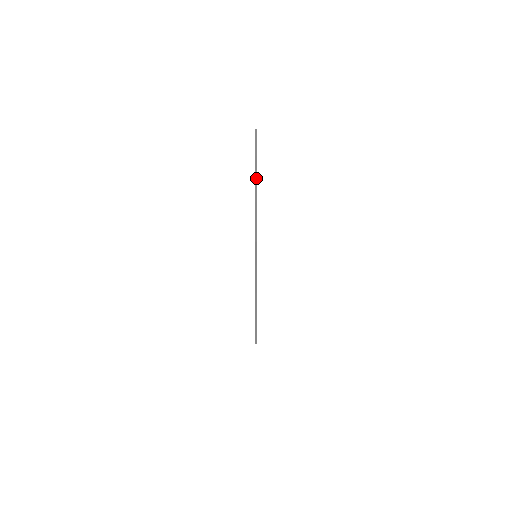
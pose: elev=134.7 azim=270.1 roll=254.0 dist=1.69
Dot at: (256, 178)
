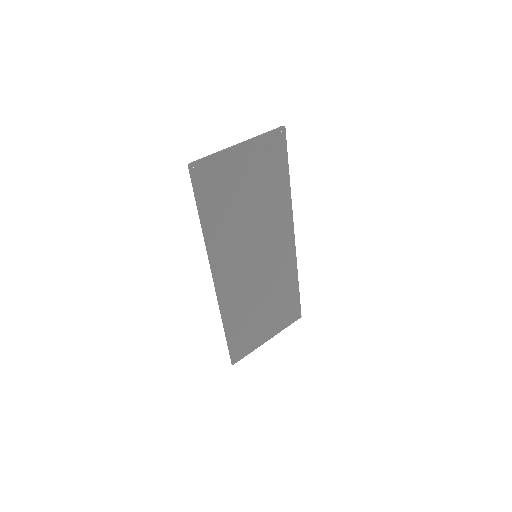
Dot at: (242, 142)
